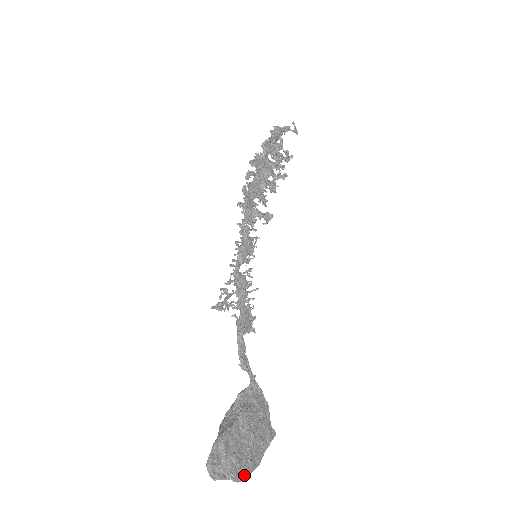
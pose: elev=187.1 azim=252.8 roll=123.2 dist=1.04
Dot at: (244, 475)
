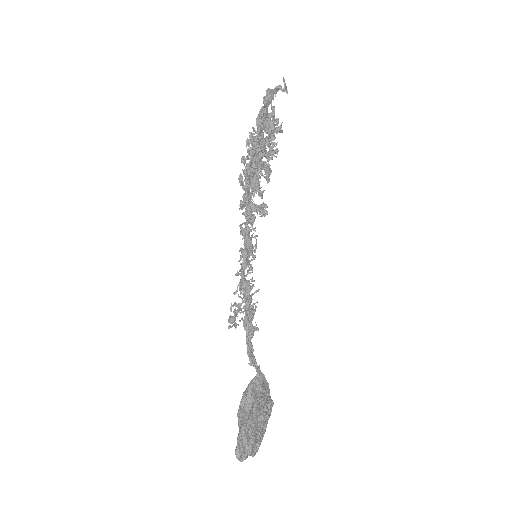
Dot at: occluded
